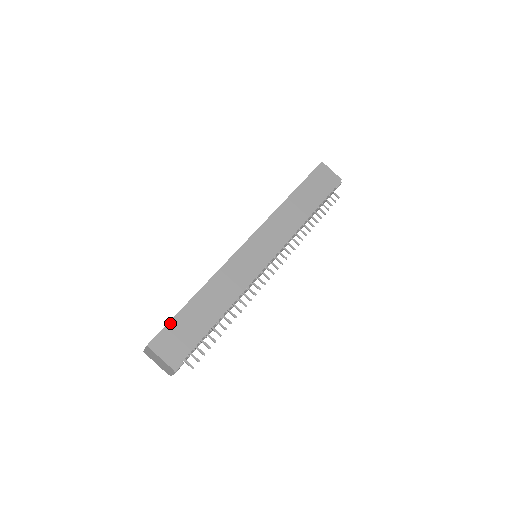
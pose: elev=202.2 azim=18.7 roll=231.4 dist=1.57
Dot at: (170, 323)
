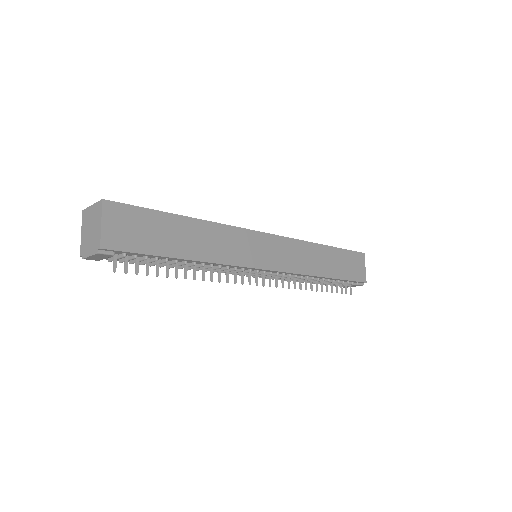
Dot at: (143, 209)
